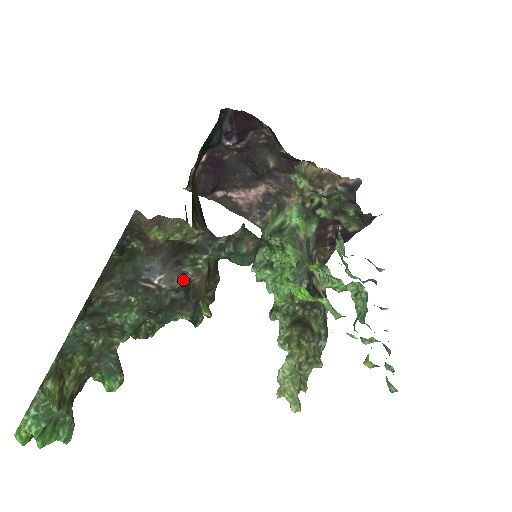
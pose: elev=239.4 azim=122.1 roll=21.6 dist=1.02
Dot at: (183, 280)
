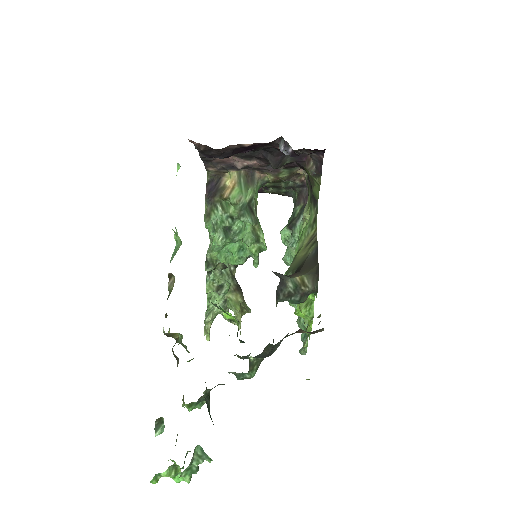
Dot at: occluded
